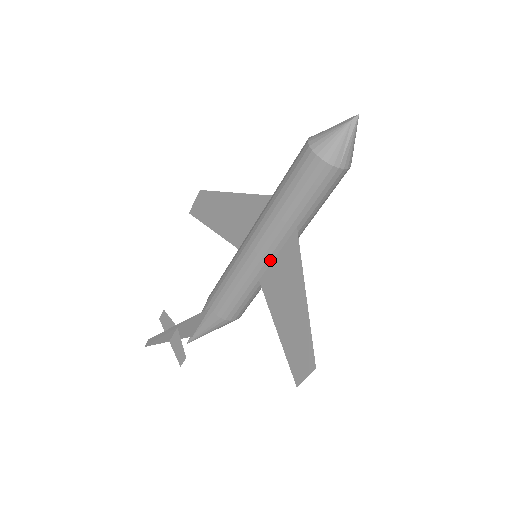
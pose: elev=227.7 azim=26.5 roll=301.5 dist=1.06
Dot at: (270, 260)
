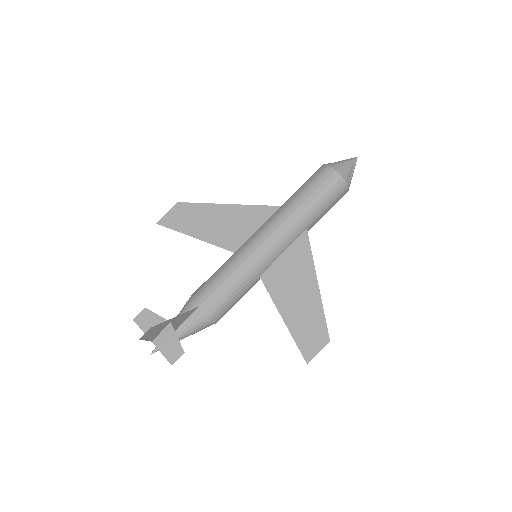
Dot at: (277, 257)
